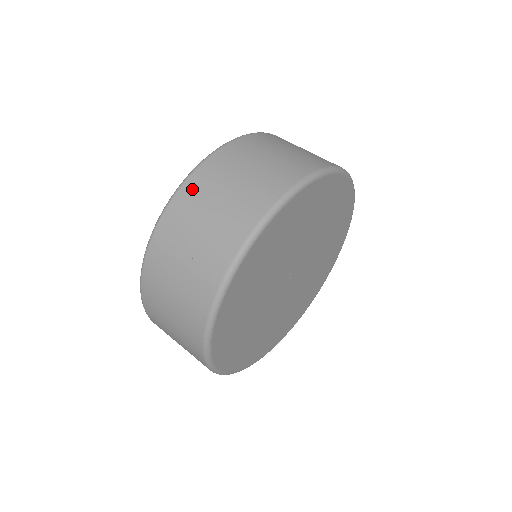
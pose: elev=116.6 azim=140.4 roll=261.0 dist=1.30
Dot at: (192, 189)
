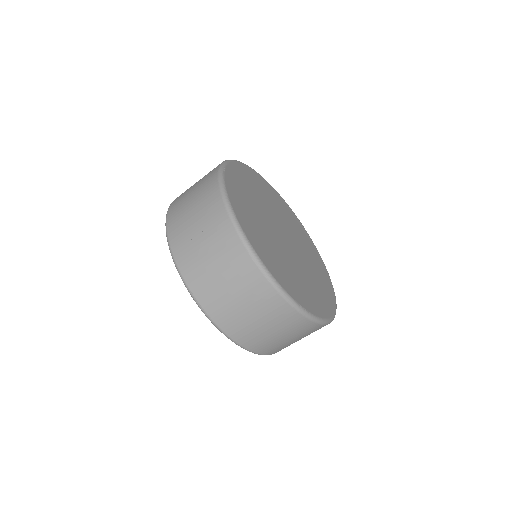
Dot at: (173, 211)
